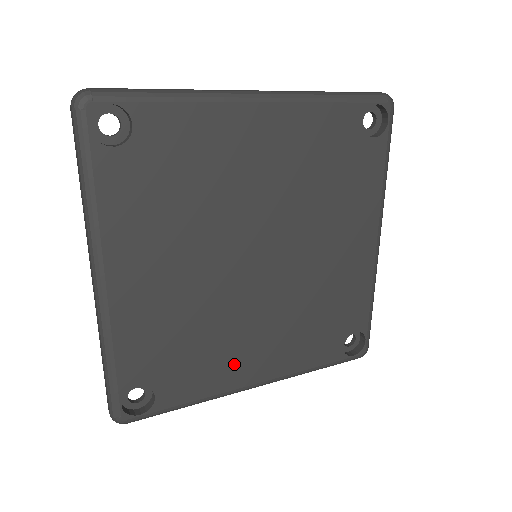
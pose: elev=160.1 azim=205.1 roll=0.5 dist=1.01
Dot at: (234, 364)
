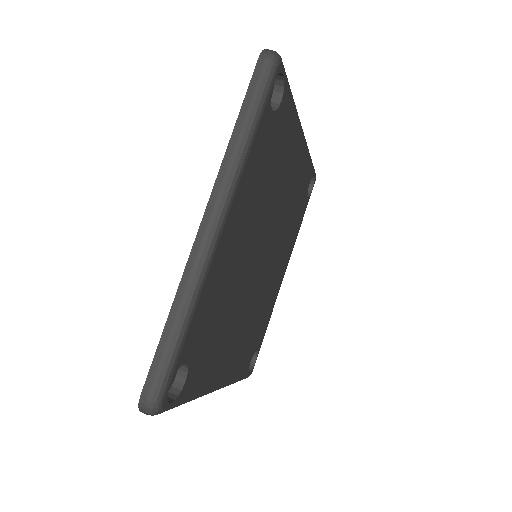
Dot at: (221, 359)
